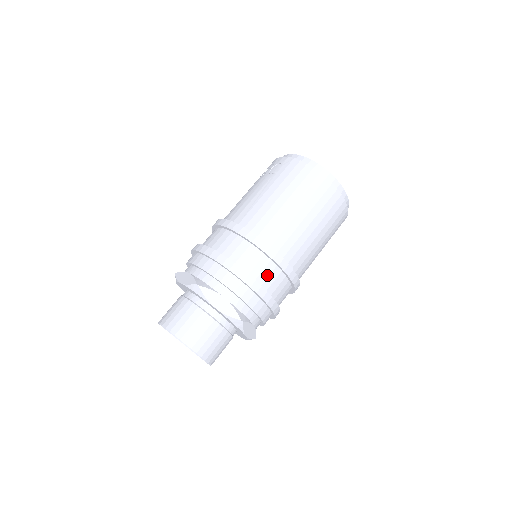
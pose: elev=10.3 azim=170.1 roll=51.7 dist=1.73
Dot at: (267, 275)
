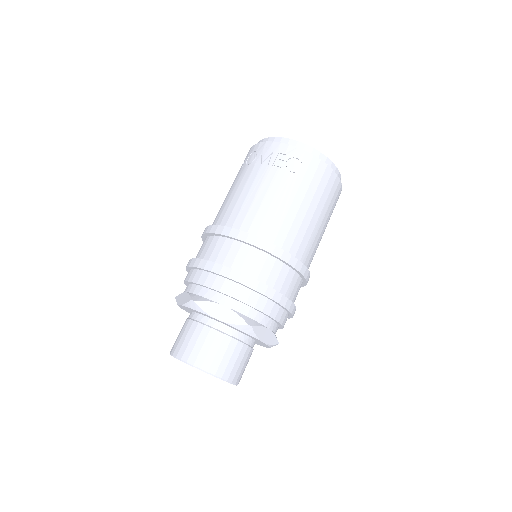
Dot at: (297, 293)
